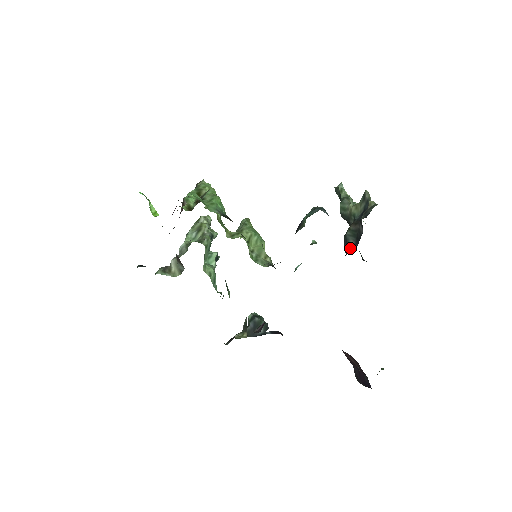
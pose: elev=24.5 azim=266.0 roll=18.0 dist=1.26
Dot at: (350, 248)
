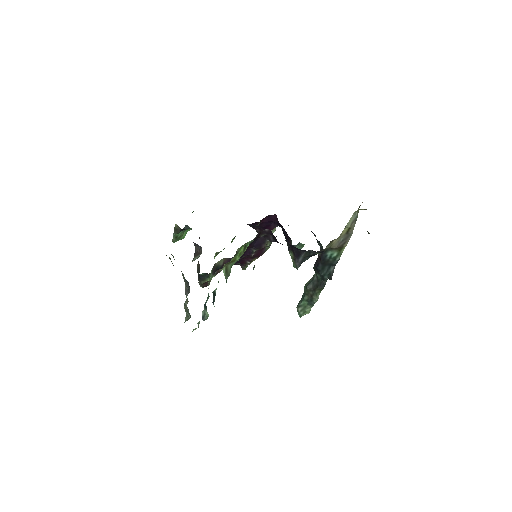
Dot at: occluded
